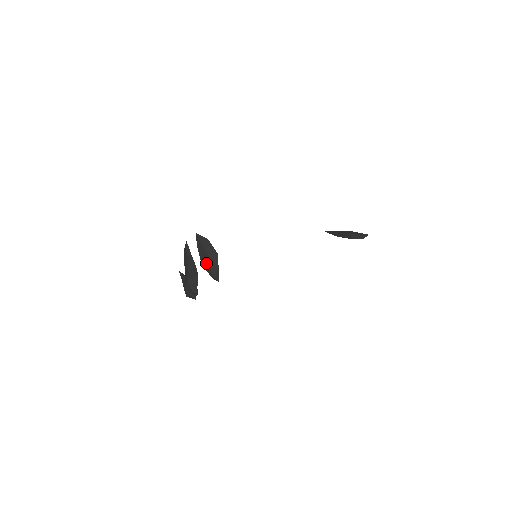
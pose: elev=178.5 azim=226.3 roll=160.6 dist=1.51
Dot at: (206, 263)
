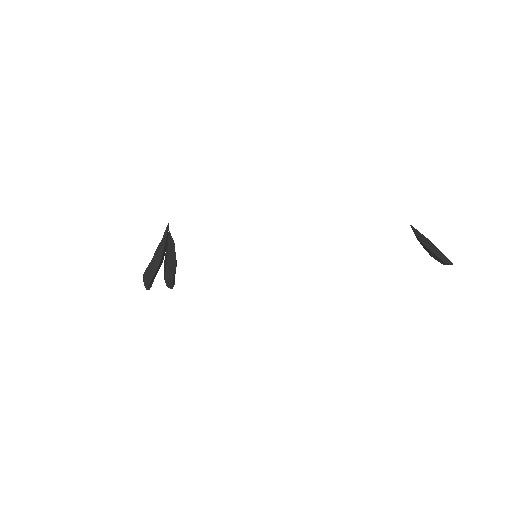
Dot at: (165, 266)
